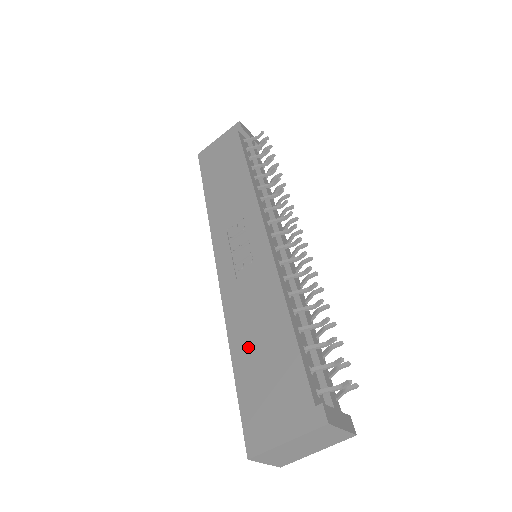
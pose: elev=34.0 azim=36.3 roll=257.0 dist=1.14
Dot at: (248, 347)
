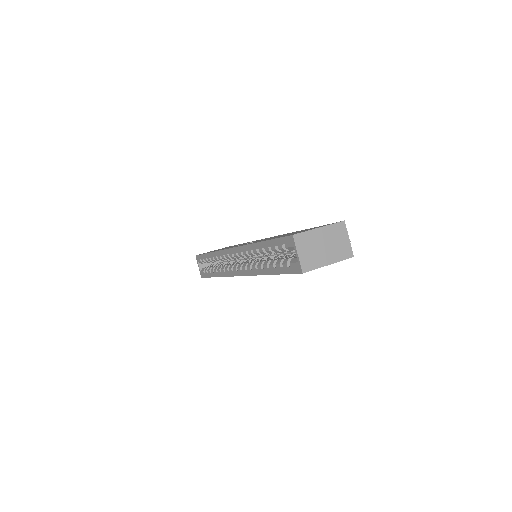
Dot at: occluded
